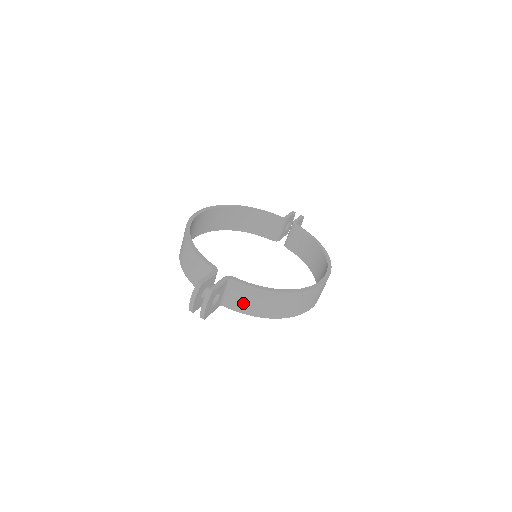
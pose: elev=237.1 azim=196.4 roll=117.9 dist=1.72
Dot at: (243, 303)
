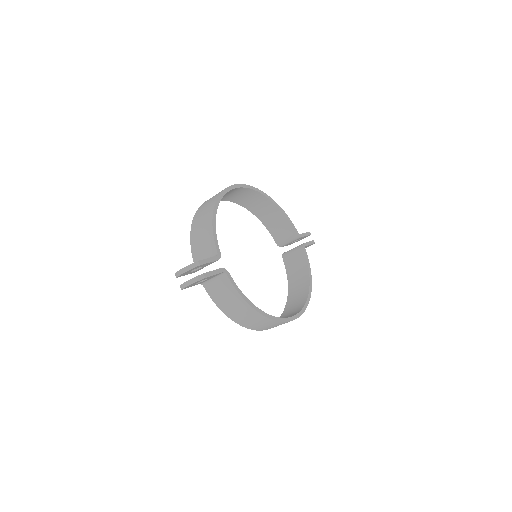
Dot at: (220, 296)
